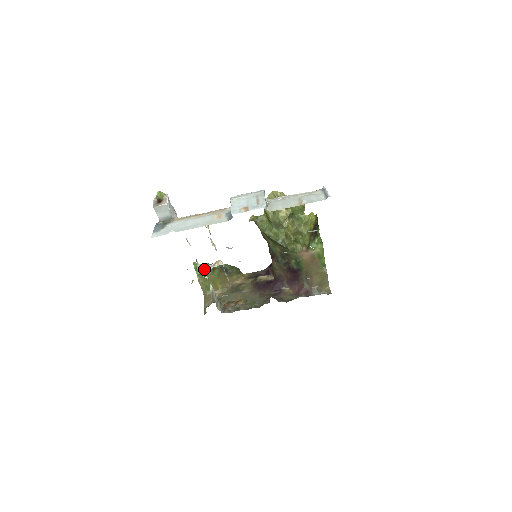
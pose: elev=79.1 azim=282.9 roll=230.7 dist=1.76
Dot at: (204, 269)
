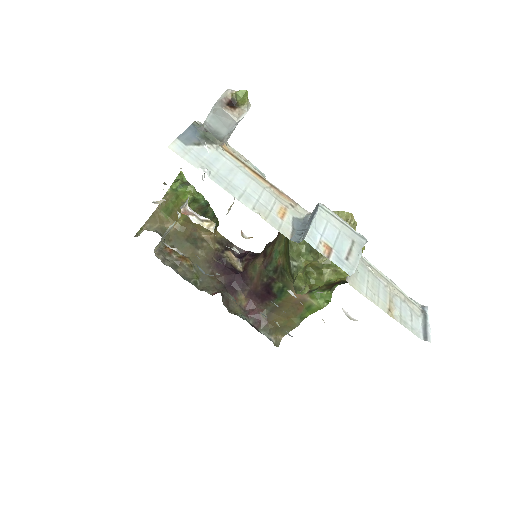
Dot at: (185, 190)
